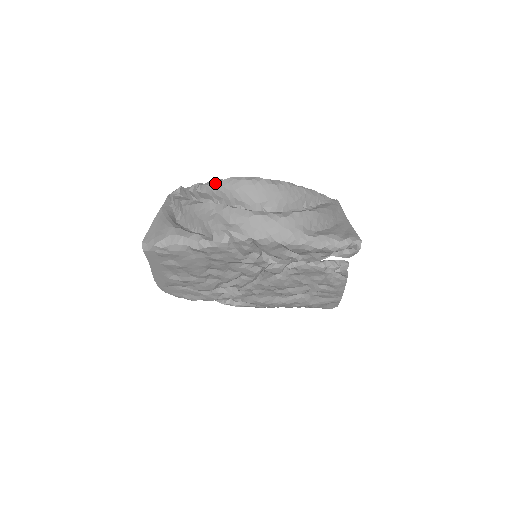
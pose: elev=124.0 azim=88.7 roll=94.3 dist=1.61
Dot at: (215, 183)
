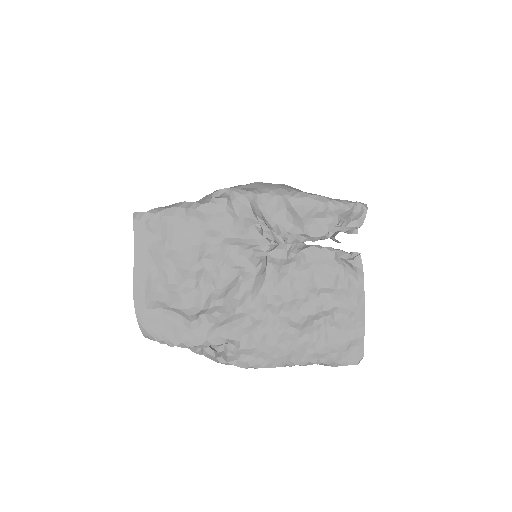
Dot at: occluded
